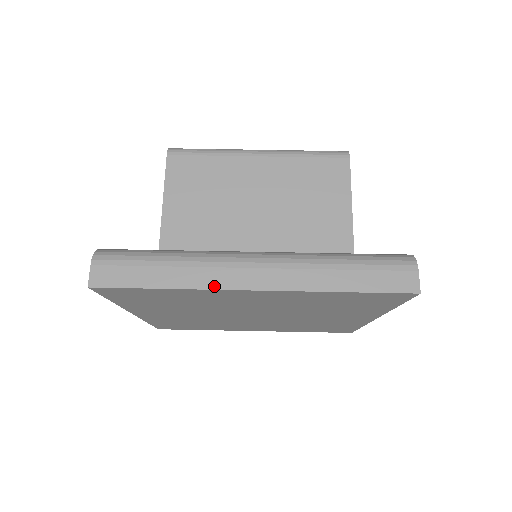
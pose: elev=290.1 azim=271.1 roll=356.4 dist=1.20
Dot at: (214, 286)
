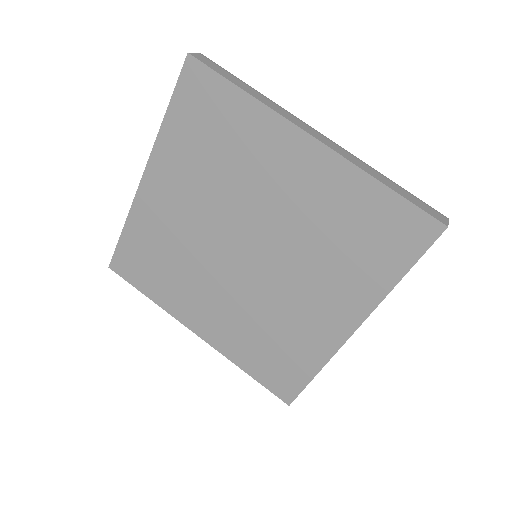
Dot at: (283, 115)
